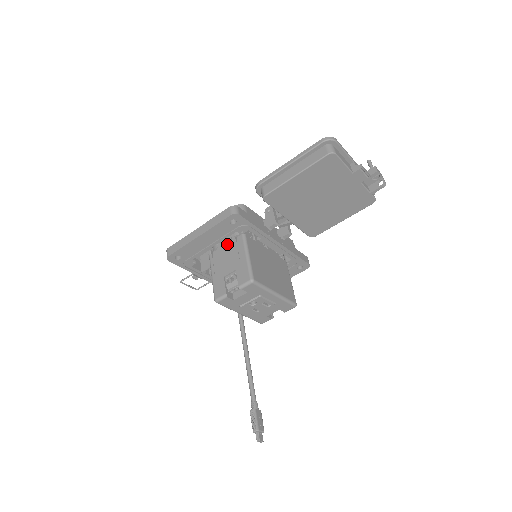
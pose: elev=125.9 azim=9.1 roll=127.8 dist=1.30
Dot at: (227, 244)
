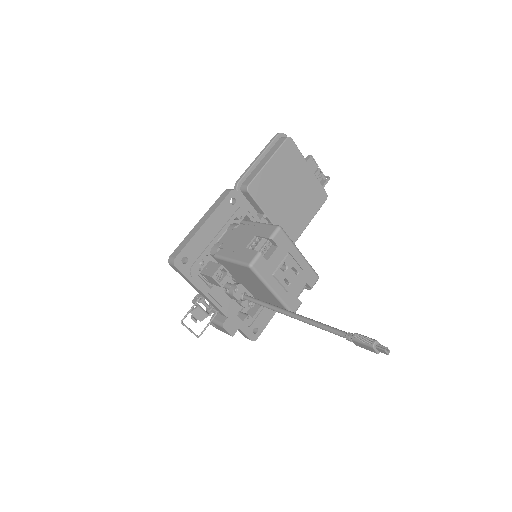
Dot at: (230, 235)
